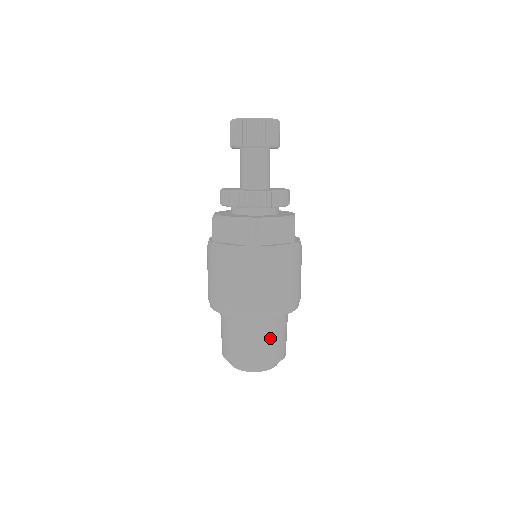
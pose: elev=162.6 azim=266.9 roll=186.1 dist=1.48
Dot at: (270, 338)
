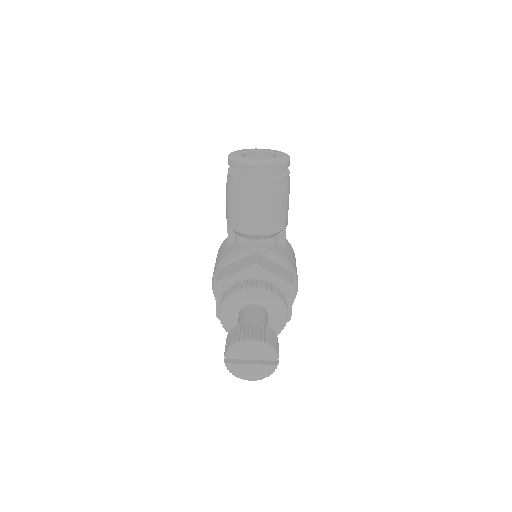
Dot at: occluded
